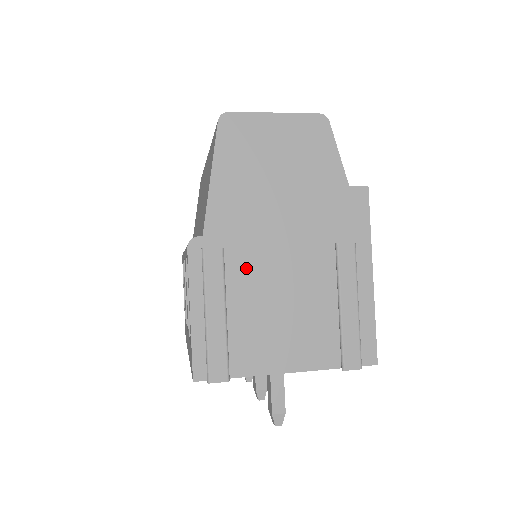
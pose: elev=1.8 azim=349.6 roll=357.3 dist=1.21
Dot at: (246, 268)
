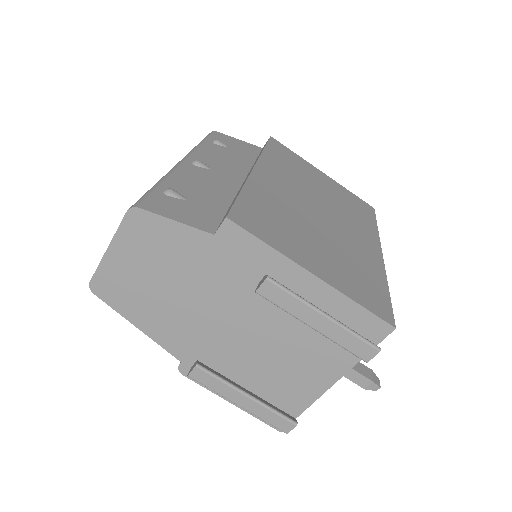
Dot at: (226, 355)
